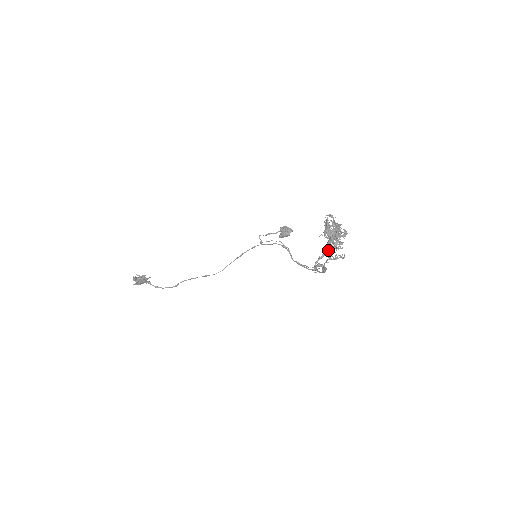
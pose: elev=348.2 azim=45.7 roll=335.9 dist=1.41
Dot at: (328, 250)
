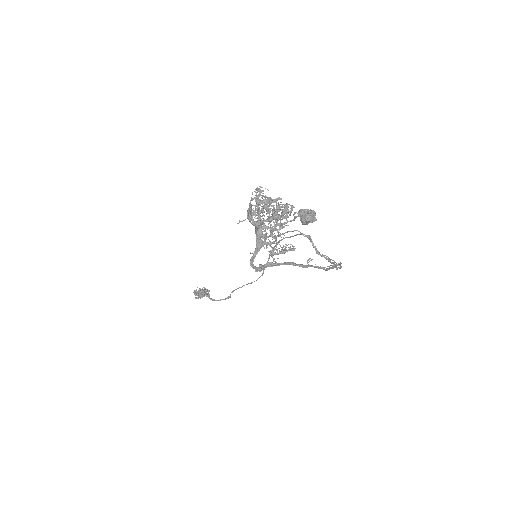
Dot at: (260, 241)
